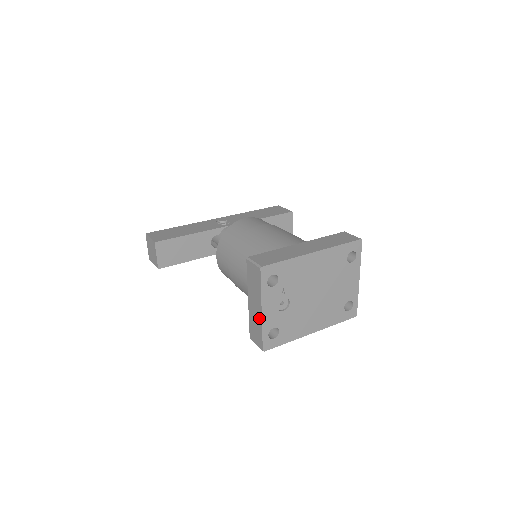
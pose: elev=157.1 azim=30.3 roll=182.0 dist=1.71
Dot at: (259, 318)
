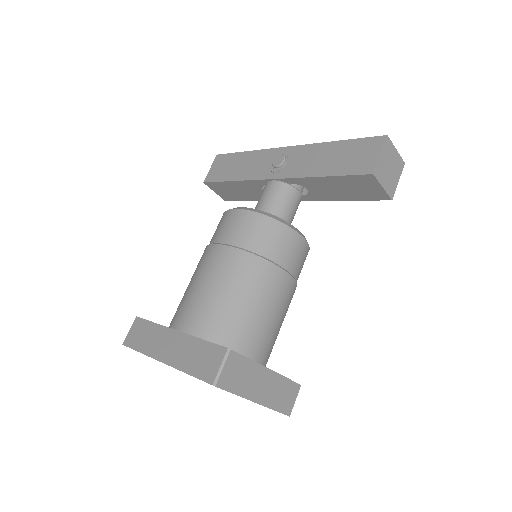
Dot at: occluded
